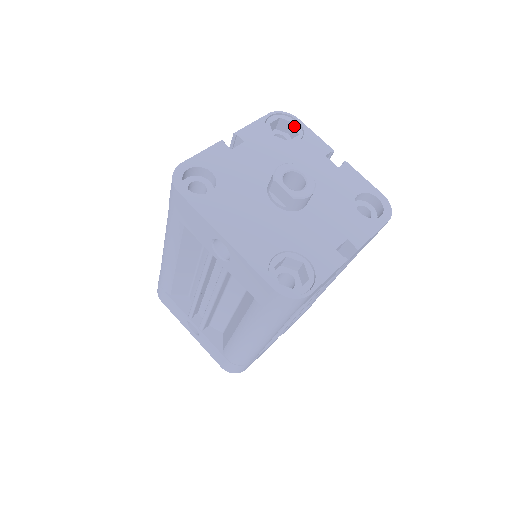
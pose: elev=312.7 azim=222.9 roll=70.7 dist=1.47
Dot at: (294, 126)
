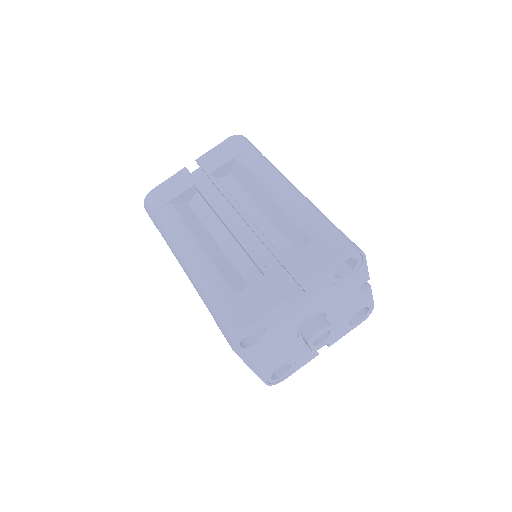
Dot at: (357, 260)
